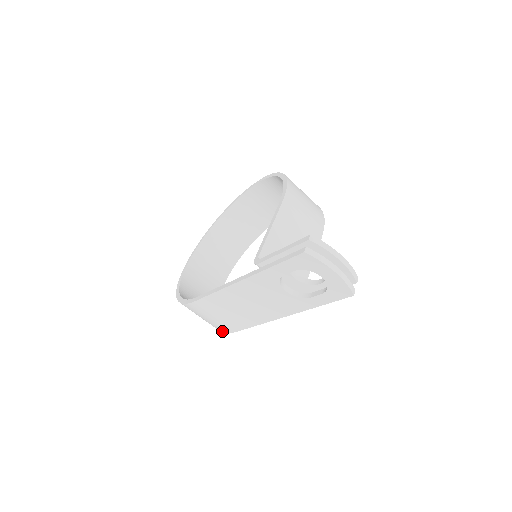
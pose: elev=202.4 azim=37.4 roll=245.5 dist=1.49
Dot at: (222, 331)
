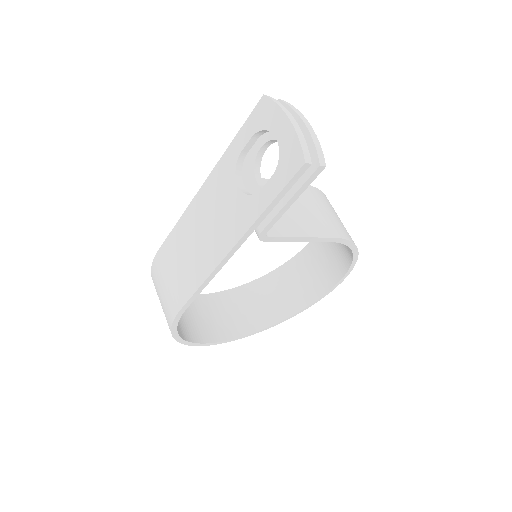
Dot at: (171, 320)
